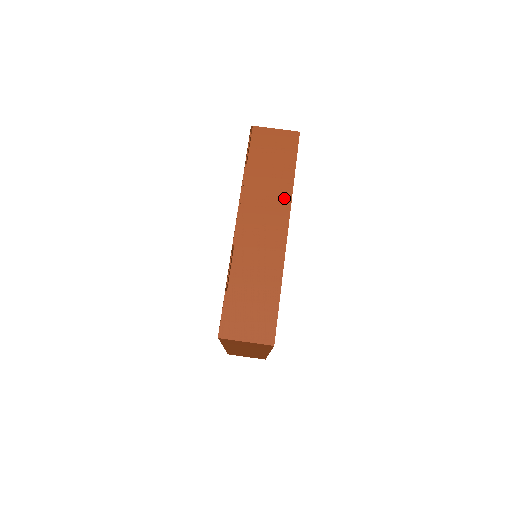
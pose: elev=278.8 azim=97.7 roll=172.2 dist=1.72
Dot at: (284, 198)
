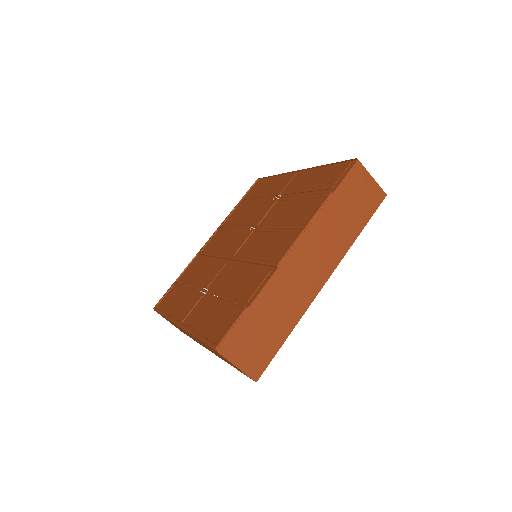
Dot at: (341, 249)
